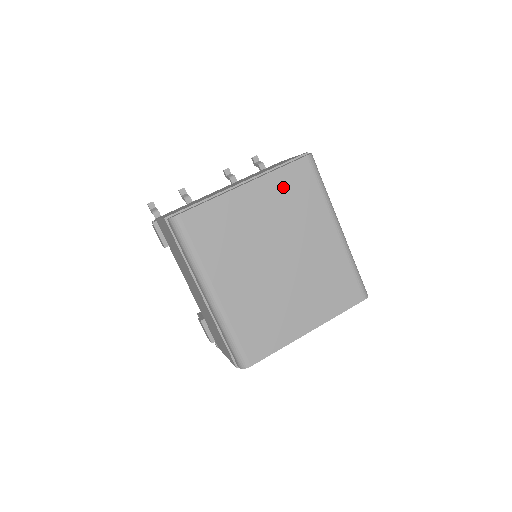
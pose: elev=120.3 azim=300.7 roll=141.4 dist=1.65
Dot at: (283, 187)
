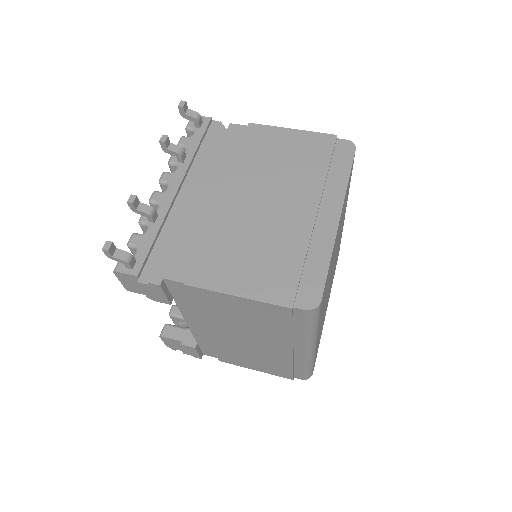
Dot at: occluded
